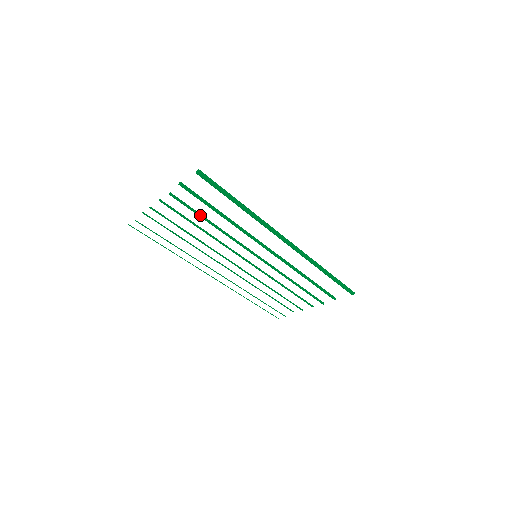
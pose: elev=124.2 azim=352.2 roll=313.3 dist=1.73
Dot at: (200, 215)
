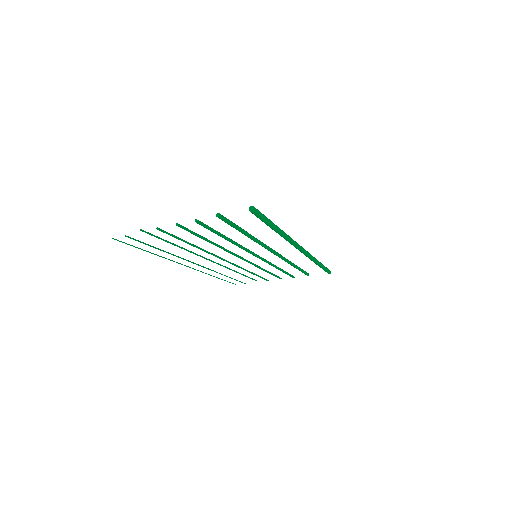
Dot at: (220, 234)
